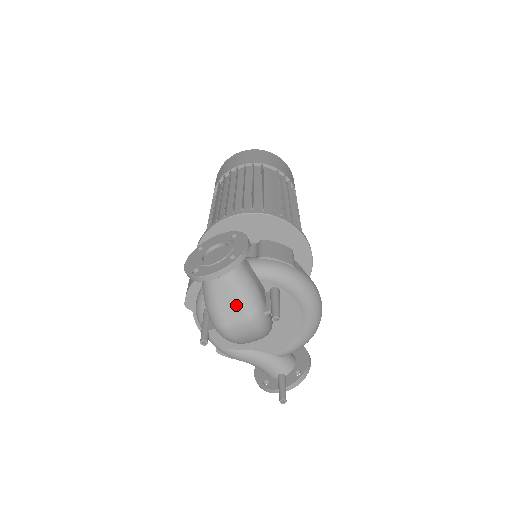
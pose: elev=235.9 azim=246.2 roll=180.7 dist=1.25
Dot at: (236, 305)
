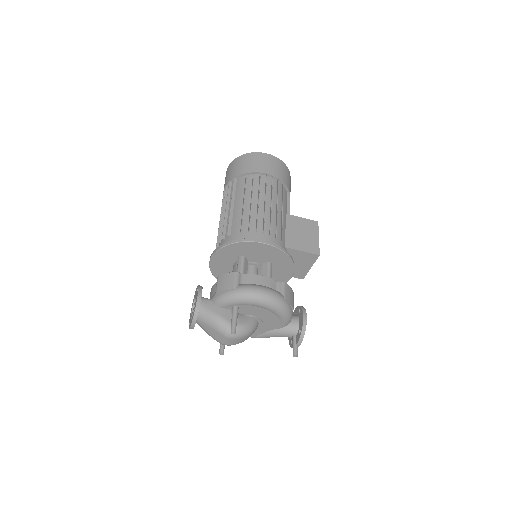
Dot at: (215, 332)
